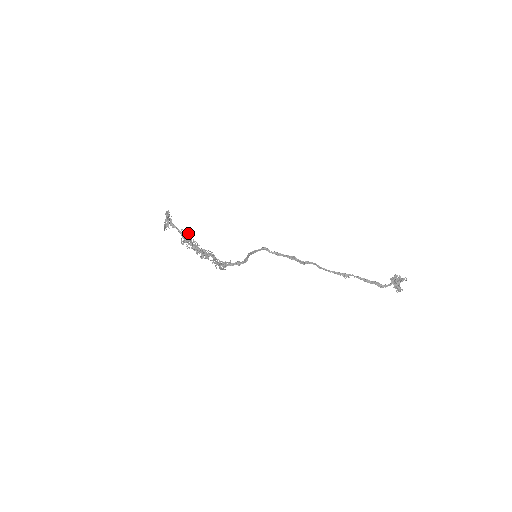
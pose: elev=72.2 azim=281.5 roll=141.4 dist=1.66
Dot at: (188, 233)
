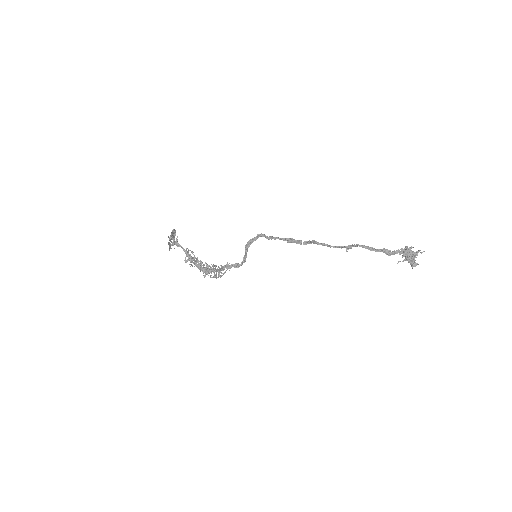
Dot at: (192, 252)
